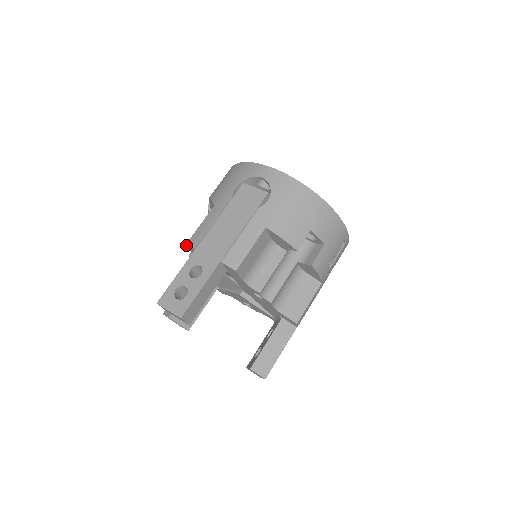
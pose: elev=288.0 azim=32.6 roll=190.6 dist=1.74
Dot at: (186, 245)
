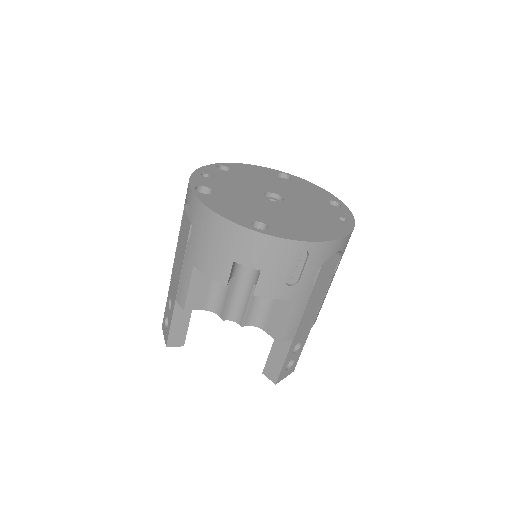
Dot at: occluded
